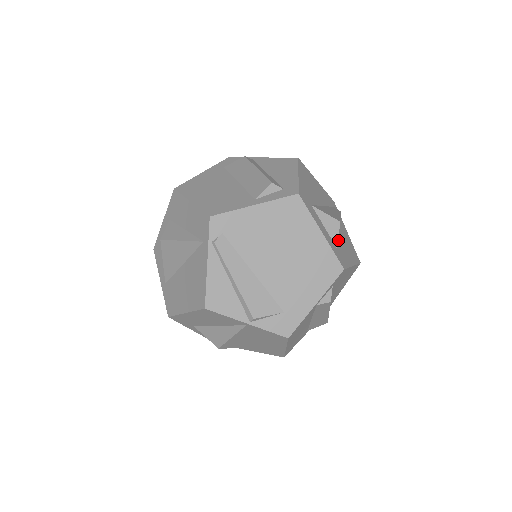
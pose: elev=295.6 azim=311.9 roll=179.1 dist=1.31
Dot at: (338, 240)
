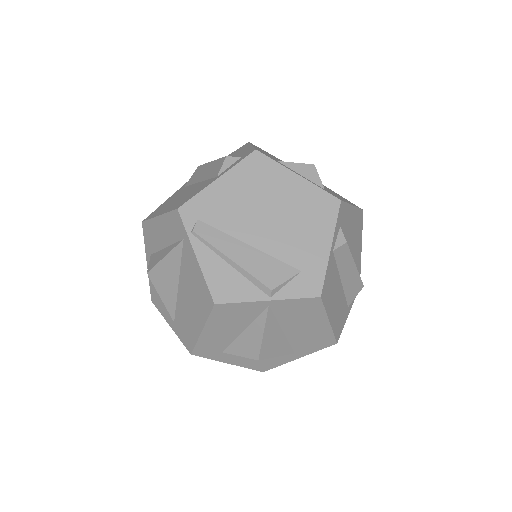
Dot at: (324, 188)
